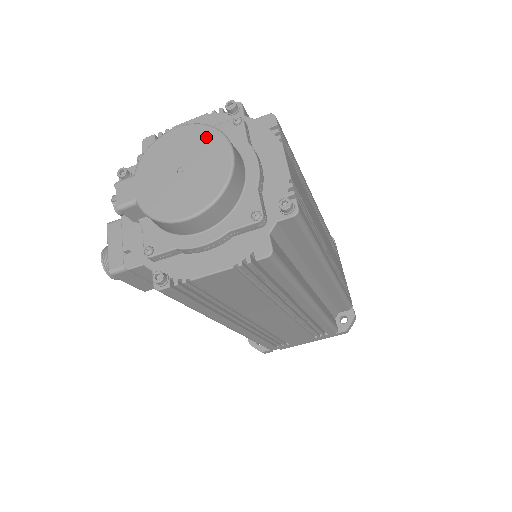
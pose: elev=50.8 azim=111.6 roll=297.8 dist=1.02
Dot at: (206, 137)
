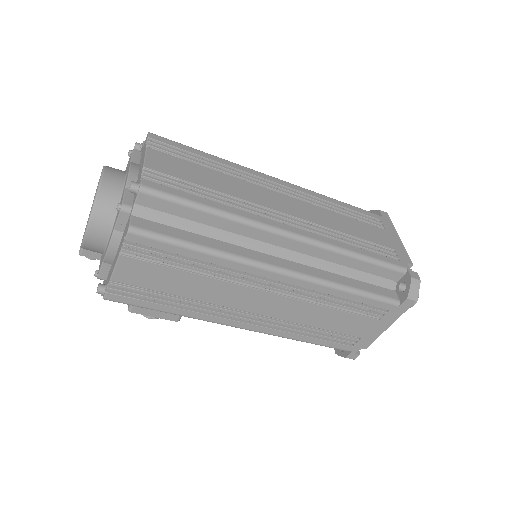
Dot at: occluded
